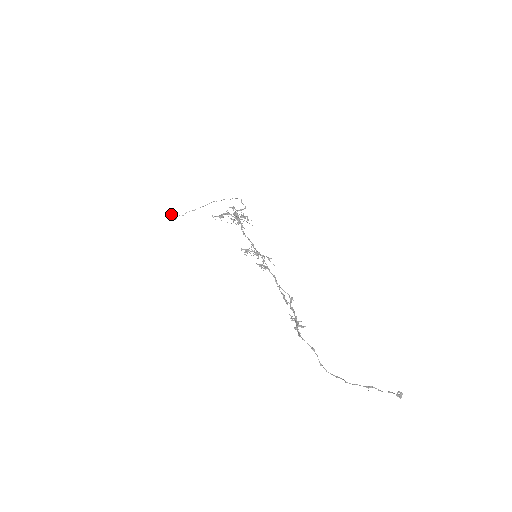
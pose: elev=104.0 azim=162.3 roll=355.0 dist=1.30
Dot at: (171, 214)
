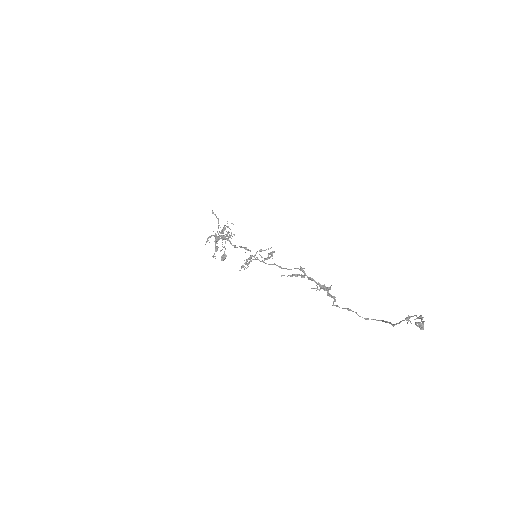
Dot at: occluded
